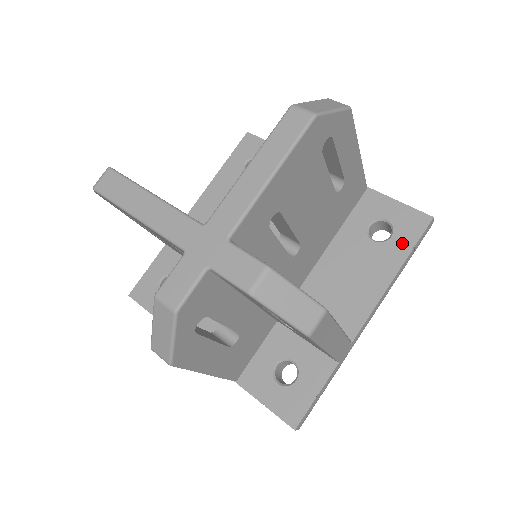
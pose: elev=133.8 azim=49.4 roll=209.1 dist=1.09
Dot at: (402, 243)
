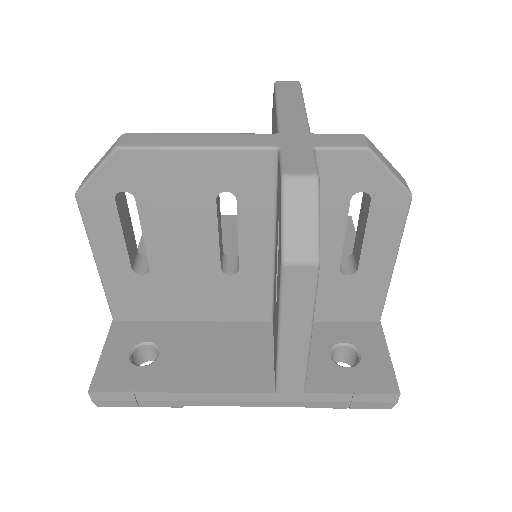
Dot at: (346, 235)
